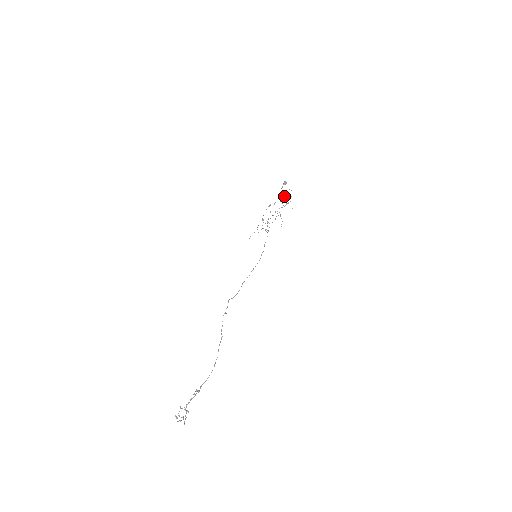
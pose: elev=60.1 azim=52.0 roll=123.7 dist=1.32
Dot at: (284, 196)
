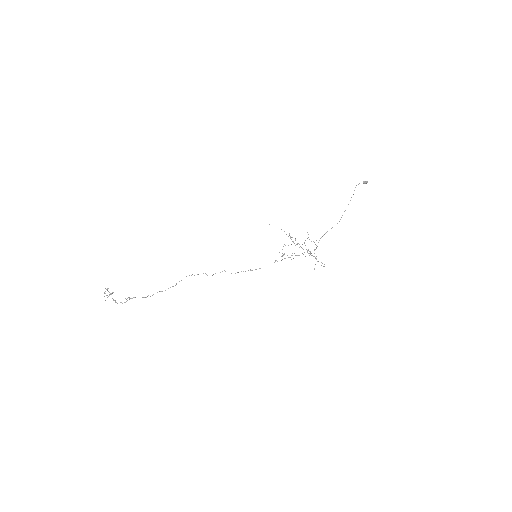
Dot at: occluded
